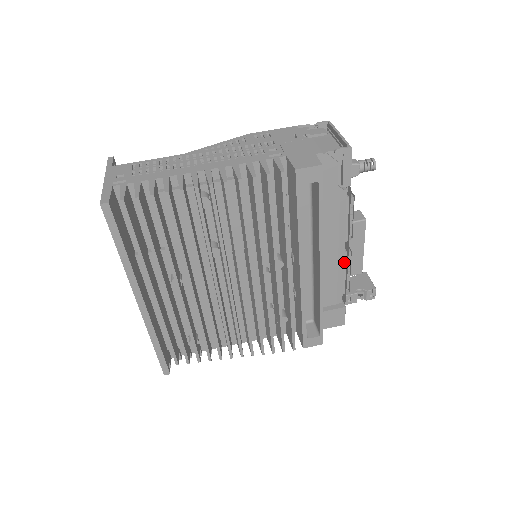
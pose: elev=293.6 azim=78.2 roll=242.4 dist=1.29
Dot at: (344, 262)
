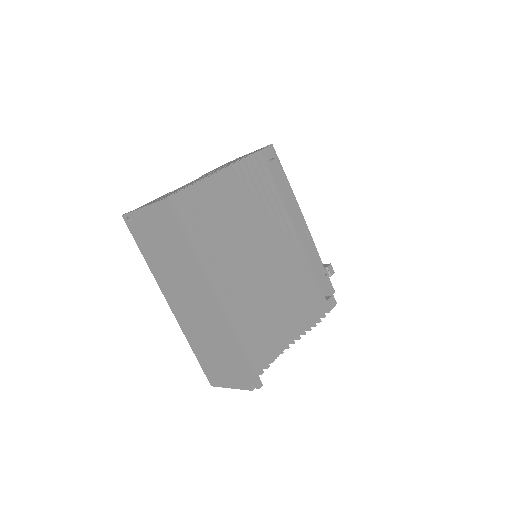
Dot at: occluded
